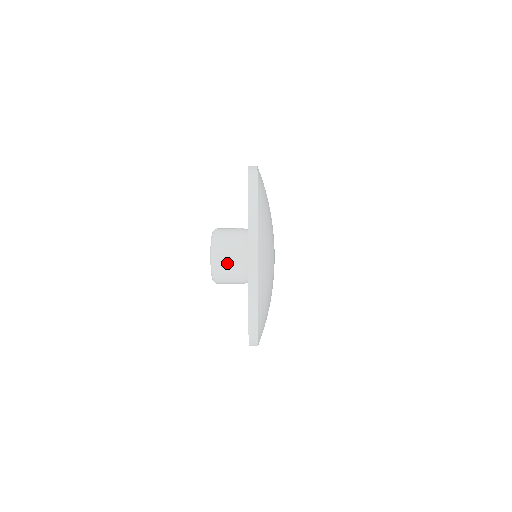
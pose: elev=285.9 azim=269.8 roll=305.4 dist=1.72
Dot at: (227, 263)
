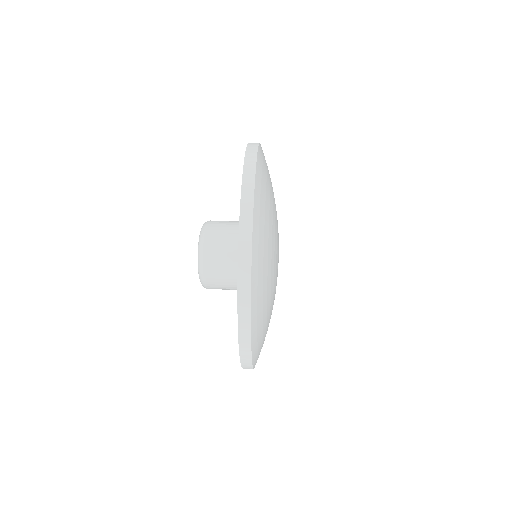
Dot at: (218, 270)
